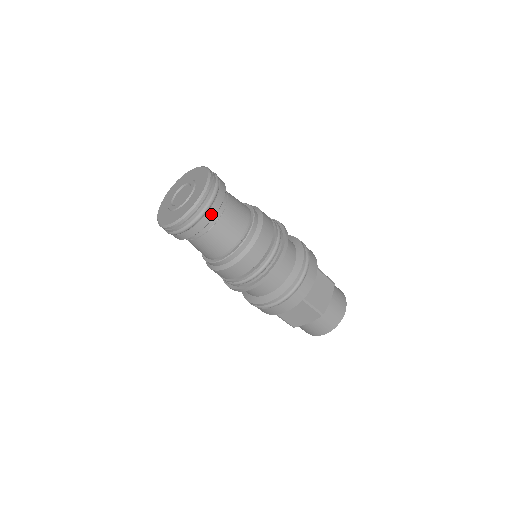
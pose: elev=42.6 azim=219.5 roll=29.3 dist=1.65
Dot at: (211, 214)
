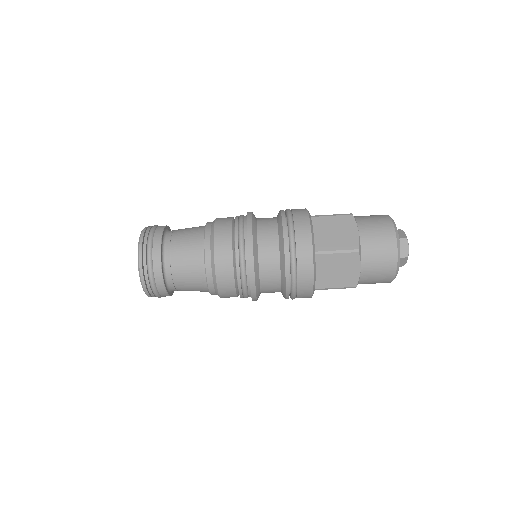
Dot at: (161, 227)
